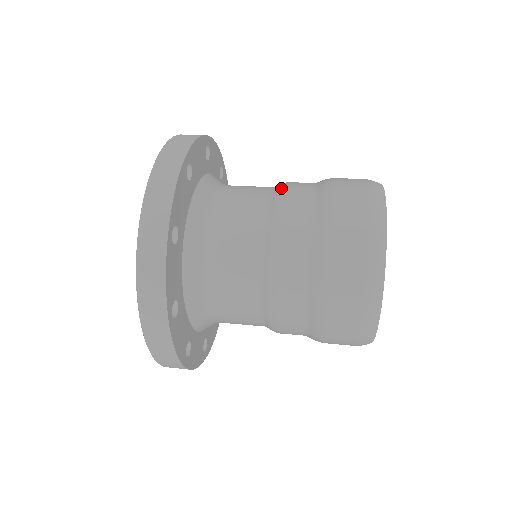
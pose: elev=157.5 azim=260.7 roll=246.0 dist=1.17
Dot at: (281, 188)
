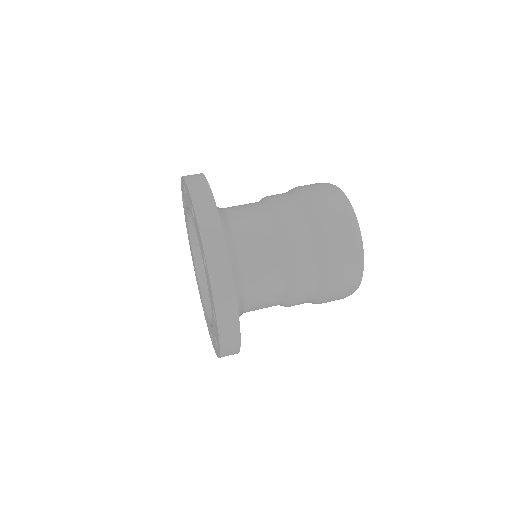
Dot at: occluded
